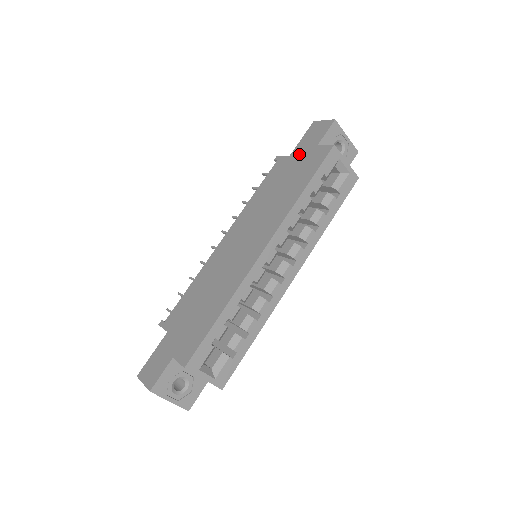
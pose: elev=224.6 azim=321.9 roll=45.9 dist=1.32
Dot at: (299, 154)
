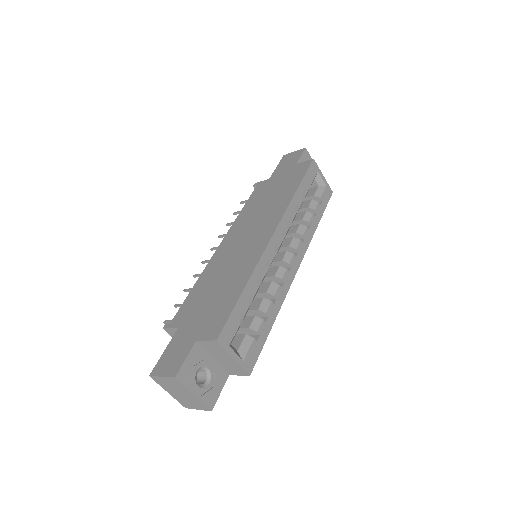
Dot at: (279, 174)
